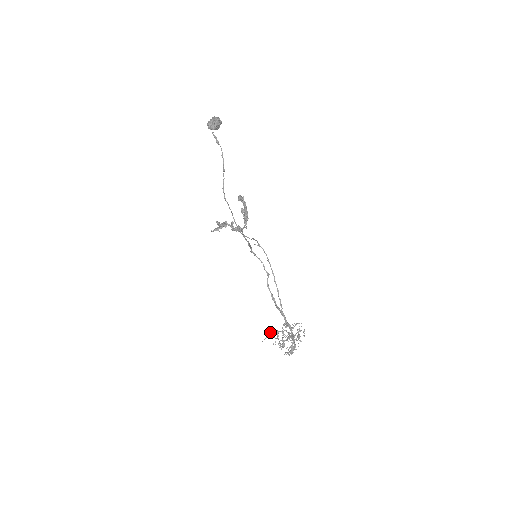
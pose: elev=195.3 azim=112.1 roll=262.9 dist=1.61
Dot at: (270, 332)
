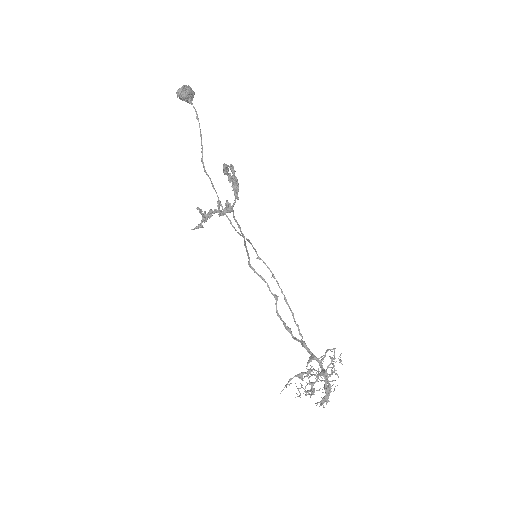
Dot at: (290, 378)
